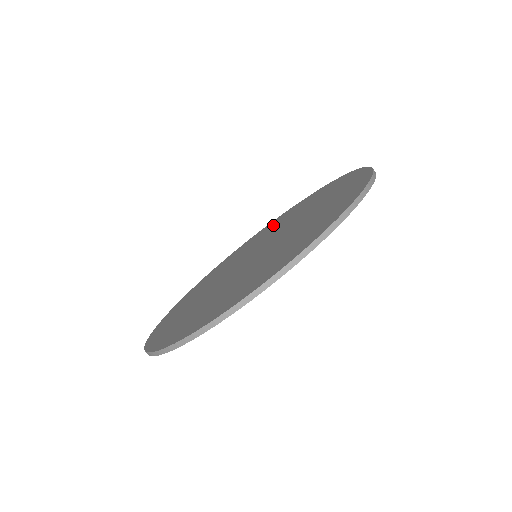
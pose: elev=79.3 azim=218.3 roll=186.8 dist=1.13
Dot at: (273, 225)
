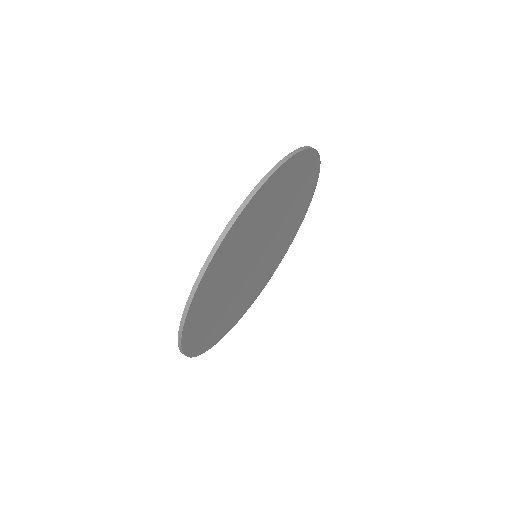
Dot at: occluded
